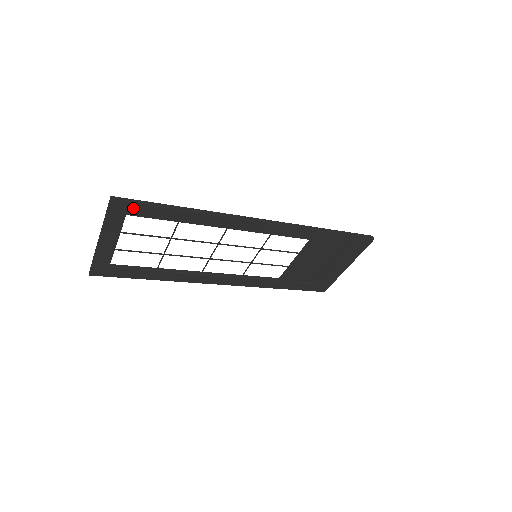
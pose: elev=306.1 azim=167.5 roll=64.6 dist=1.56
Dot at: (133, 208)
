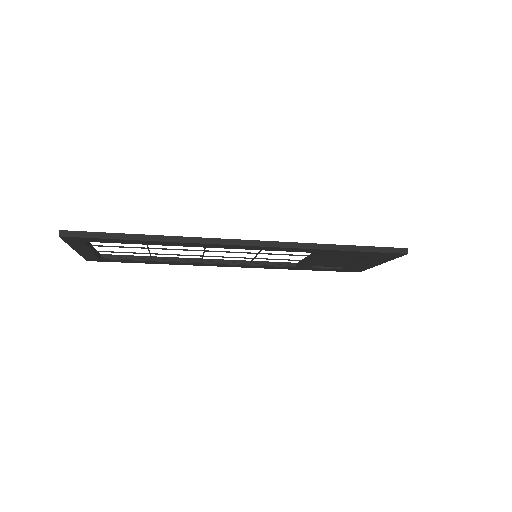
Dot at: (87, 239)
